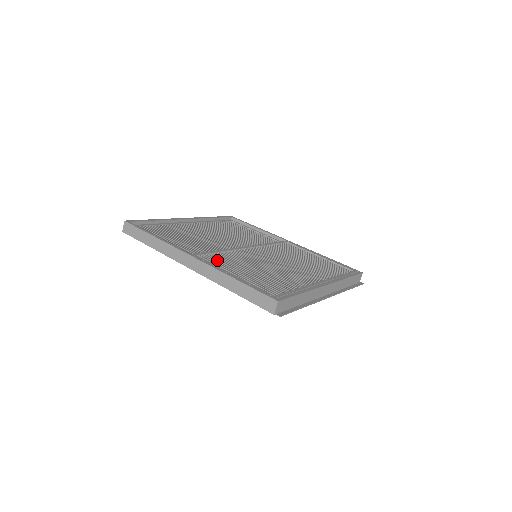
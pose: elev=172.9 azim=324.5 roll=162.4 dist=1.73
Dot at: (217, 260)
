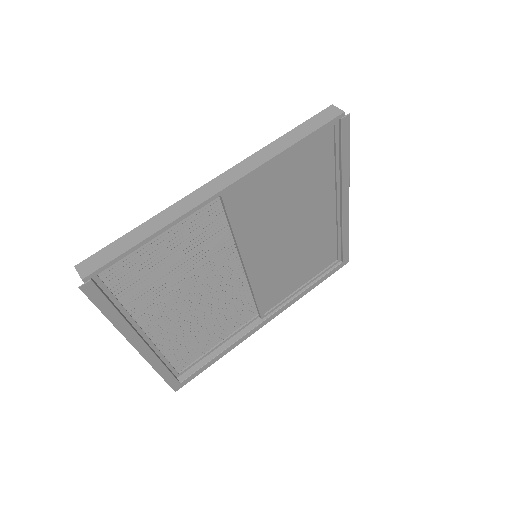
Dot at: occluded
